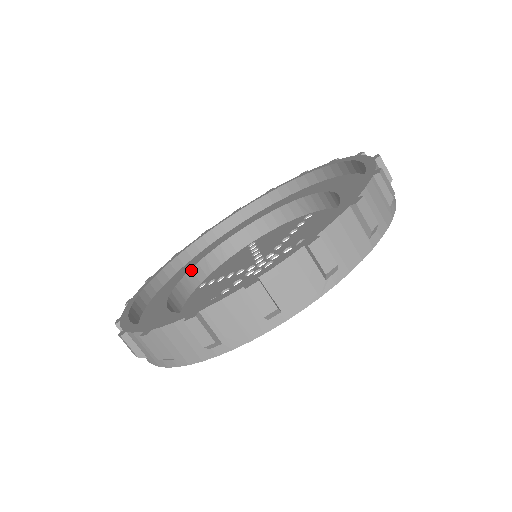
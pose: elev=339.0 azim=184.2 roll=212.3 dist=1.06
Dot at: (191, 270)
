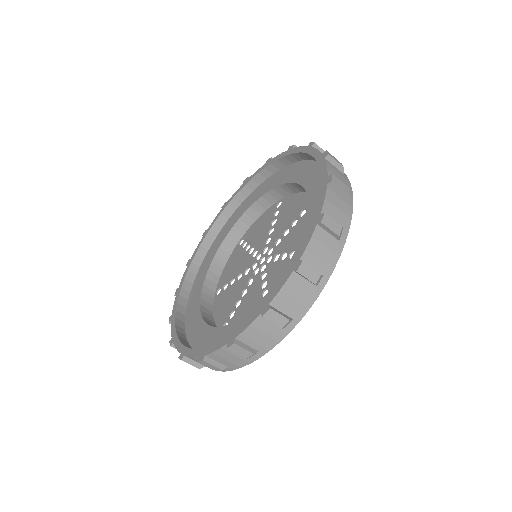
Dot at: (207, 324)
